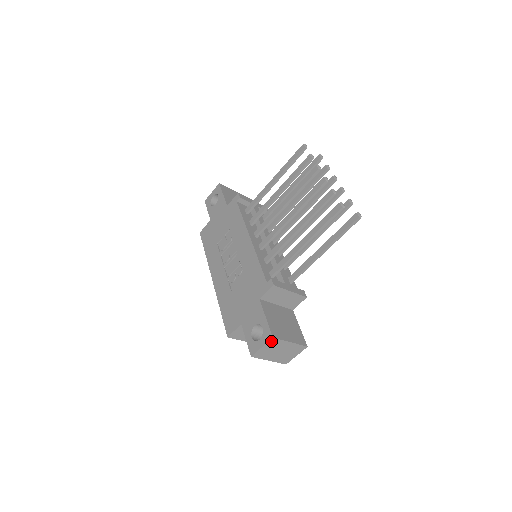
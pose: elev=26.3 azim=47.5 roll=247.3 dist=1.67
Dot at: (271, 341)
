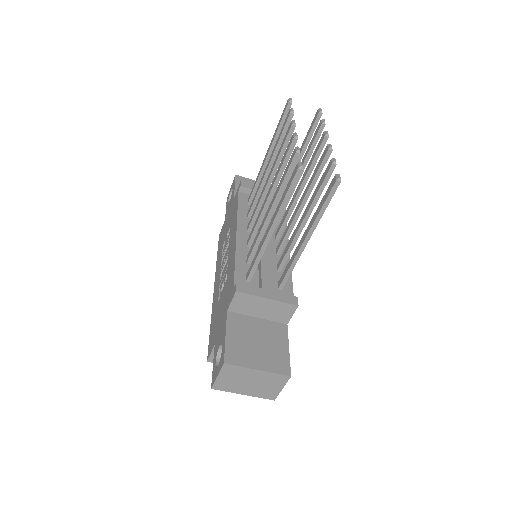
Dot at: (225, 368)
